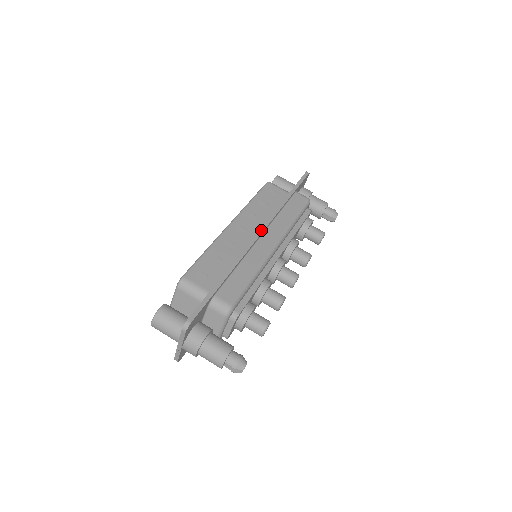
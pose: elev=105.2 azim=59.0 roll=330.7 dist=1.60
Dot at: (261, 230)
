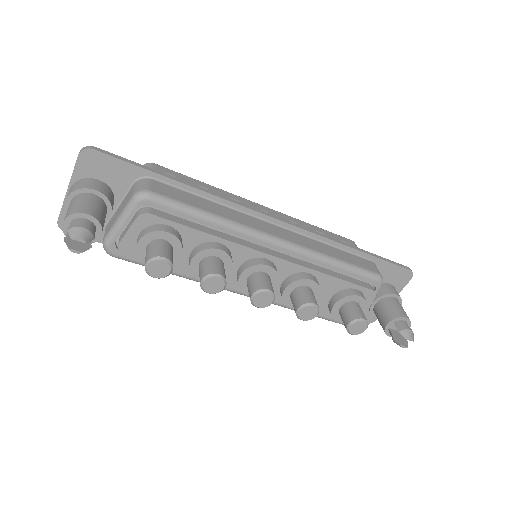
Dot at: (281, 219)
